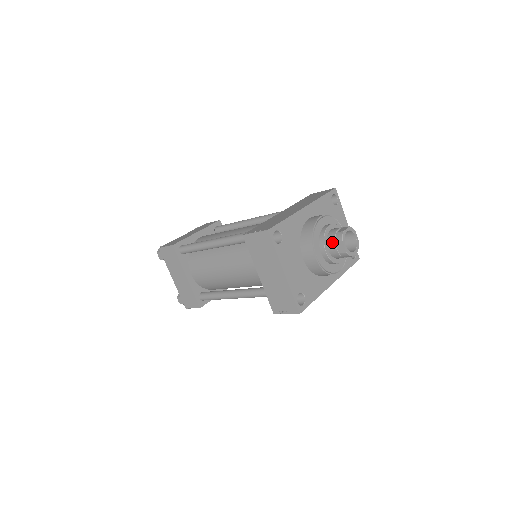
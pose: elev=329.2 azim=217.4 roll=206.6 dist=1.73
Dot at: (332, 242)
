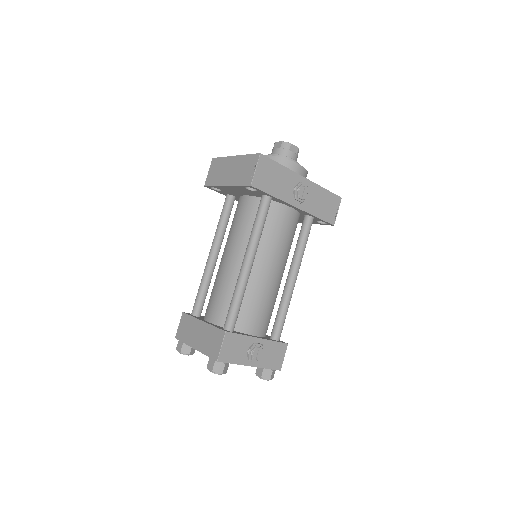
Dot at: (272, 151)
